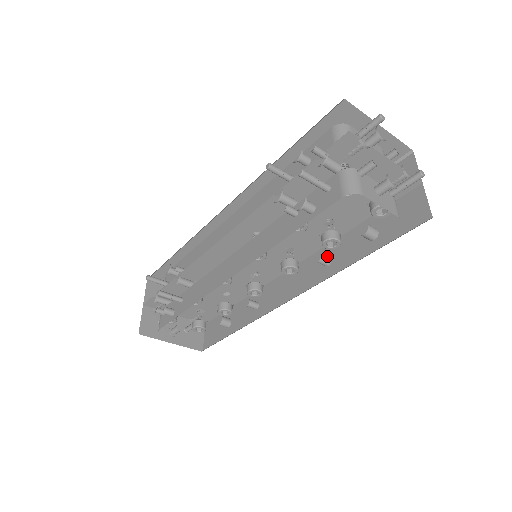
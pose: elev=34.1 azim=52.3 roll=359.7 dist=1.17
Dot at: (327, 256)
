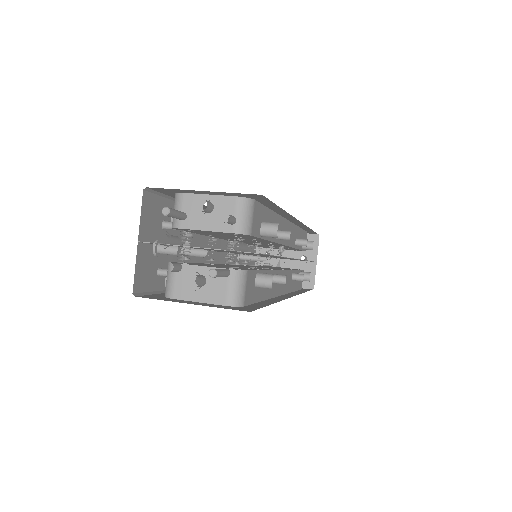
Dot at: occluded
